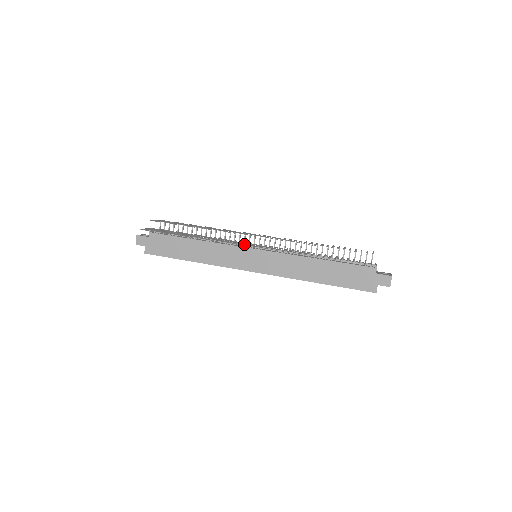
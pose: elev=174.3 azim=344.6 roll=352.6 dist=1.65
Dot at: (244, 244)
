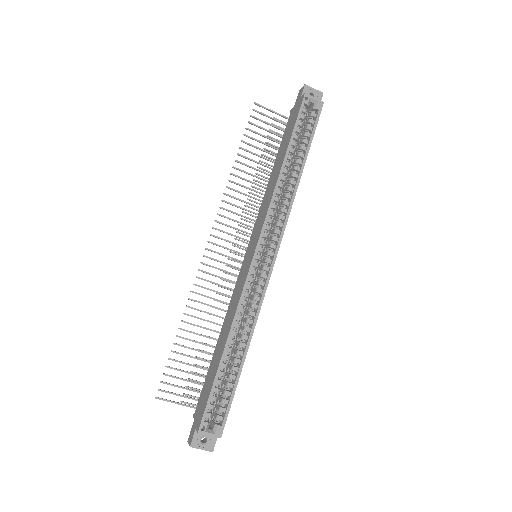
Dot at: (212, 251)
